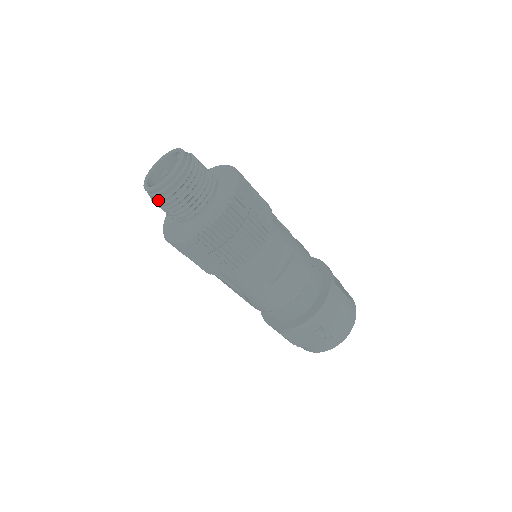
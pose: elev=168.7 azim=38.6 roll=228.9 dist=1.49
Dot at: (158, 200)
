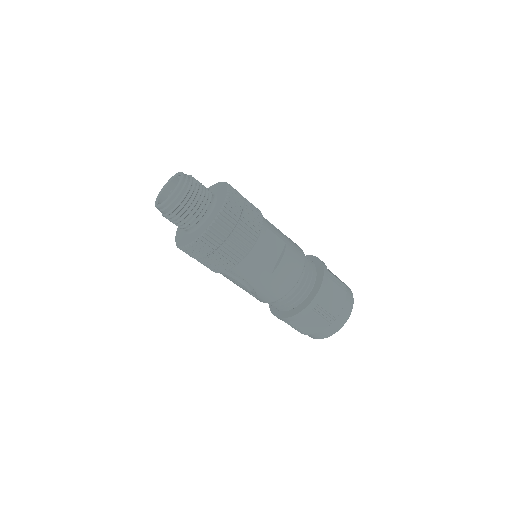
Dot at: (168, 213)
